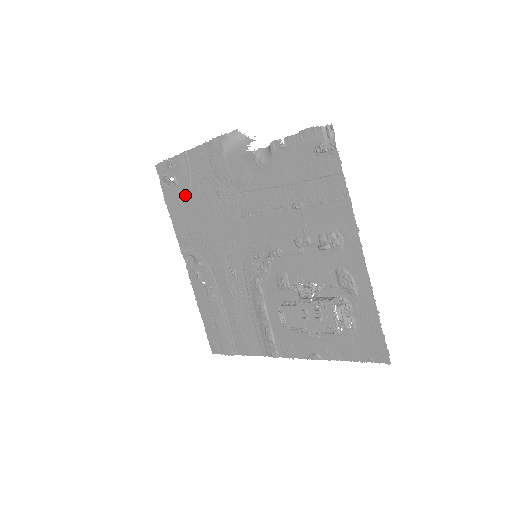
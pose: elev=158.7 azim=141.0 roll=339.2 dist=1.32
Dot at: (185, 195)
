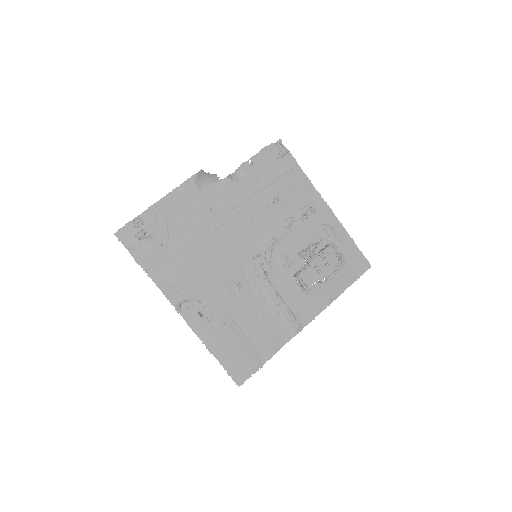
Dot at: (164, 244)
